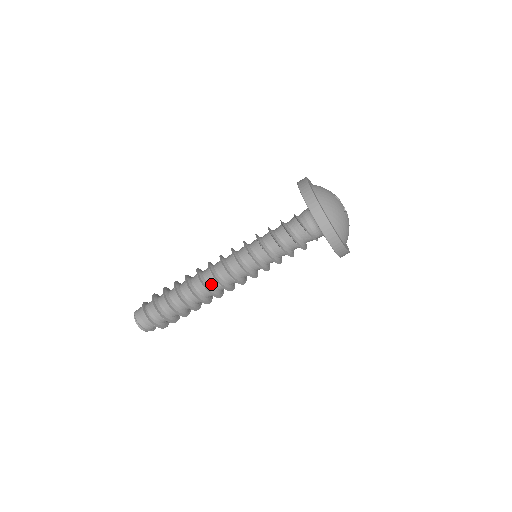
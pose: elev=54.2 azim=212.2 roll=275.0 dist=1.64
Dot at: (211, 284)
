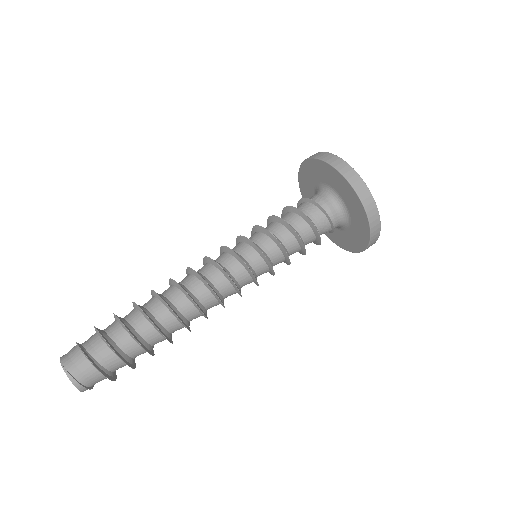
Dot at: (201, 298)
